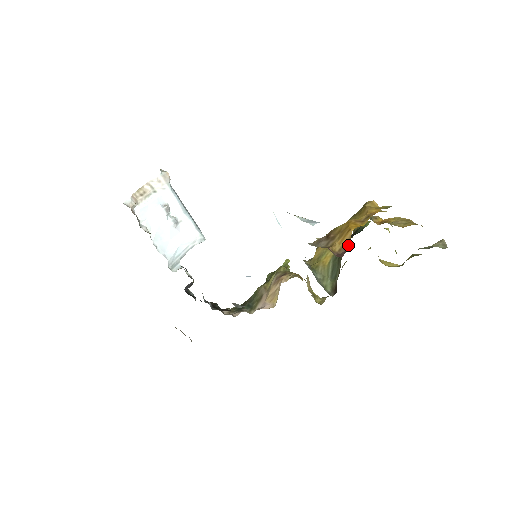
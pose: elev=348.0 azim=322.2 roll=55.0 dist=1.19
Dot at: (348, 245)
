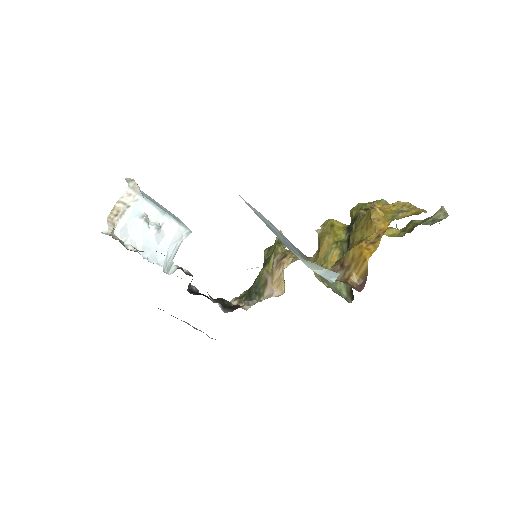
Dot at: (366, 275)
